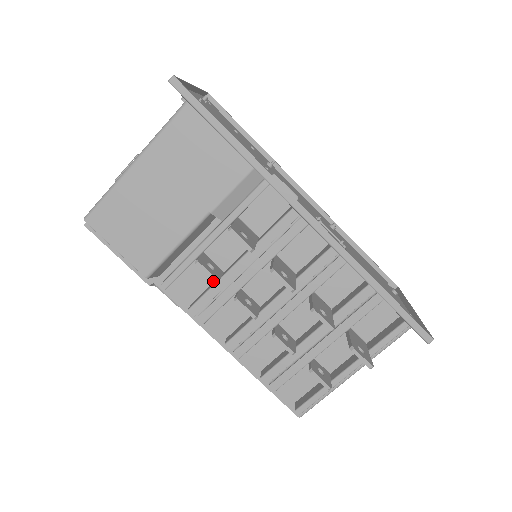
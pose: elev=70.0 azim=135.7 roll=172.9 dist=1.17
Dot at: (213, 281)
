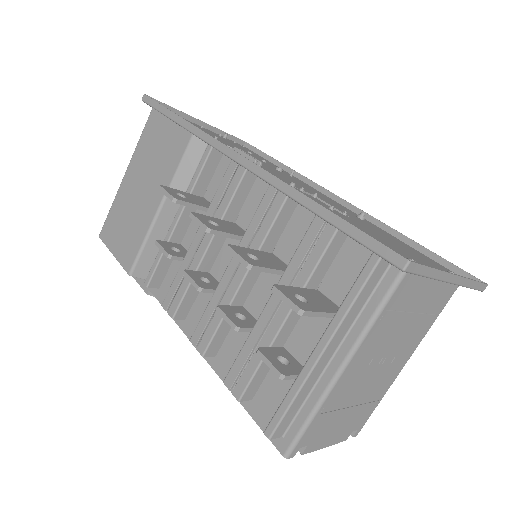
Dot at: occluded
